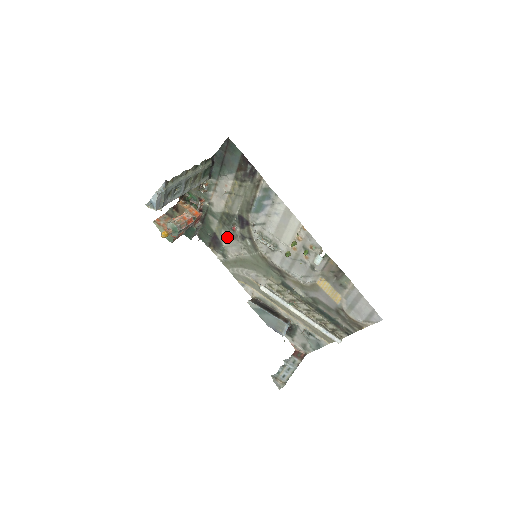
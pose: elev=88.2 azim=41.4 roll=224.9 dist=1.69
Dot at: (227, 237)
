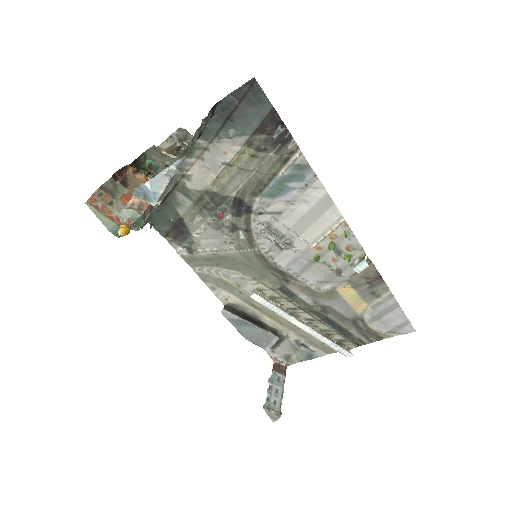
Dot at: (204, 226)
